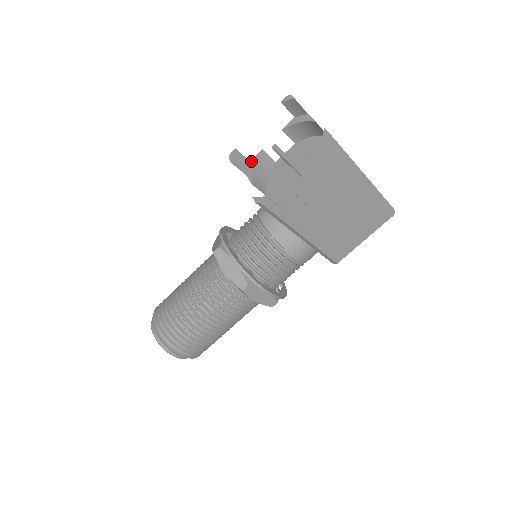
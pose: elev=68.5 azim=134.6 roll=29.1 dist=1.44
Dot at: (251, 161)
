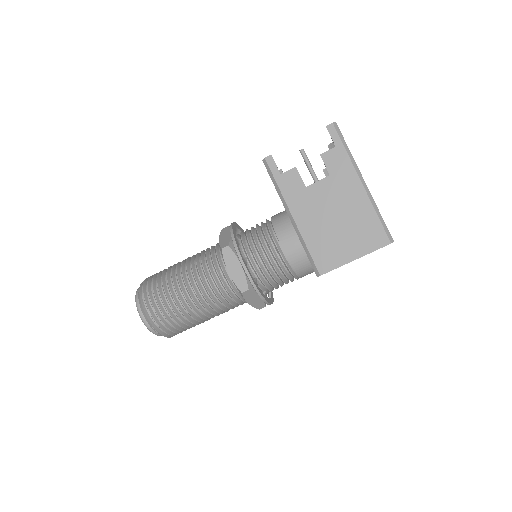
Dot at: occluded
